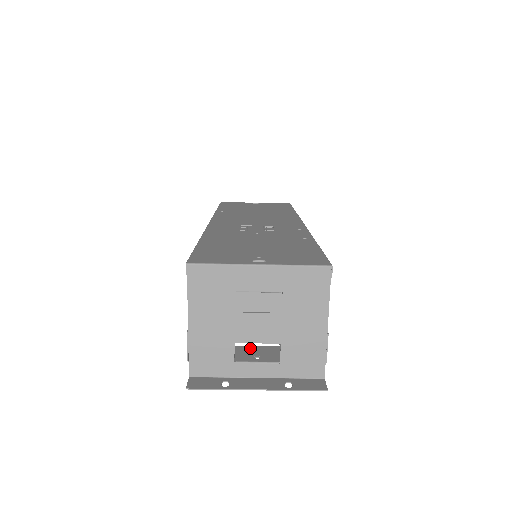
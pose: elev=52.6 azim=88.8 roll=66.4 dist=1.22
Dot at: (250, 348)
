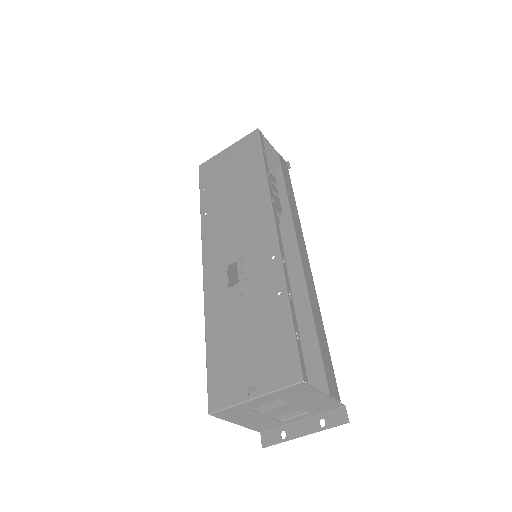
Dot at: occluded
